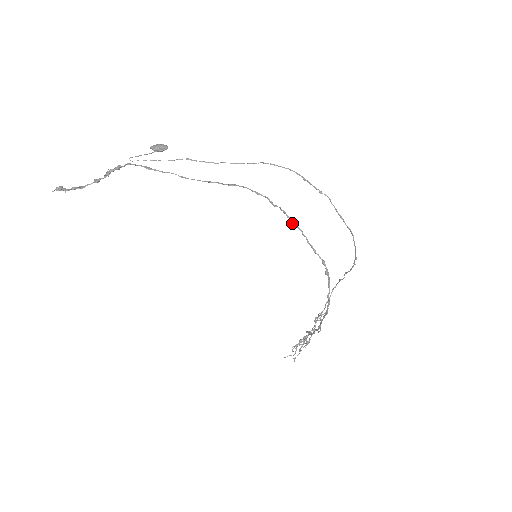
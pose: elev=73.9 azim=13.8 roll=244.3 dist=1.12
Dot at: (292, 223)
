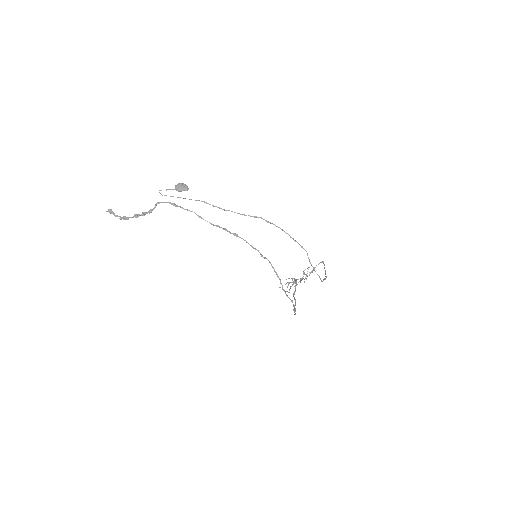
Dot at: (275, 272)
